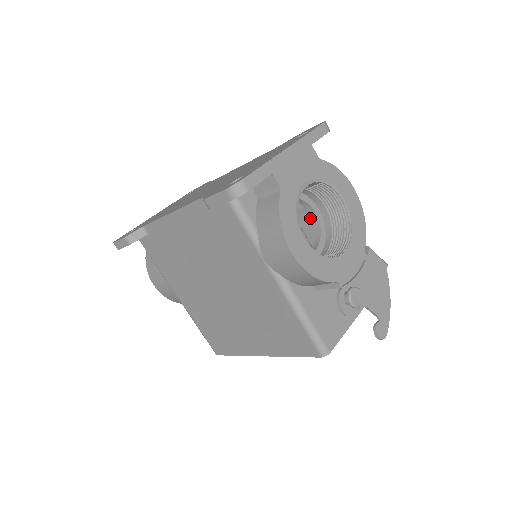
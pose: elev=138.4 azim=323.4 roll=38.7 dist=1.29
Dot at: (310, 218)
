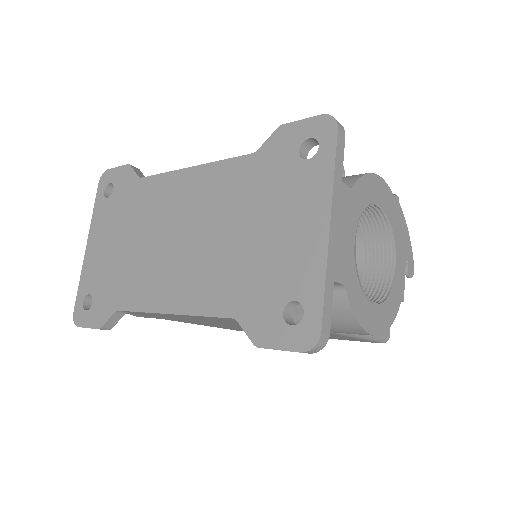
Dot at: occluded
